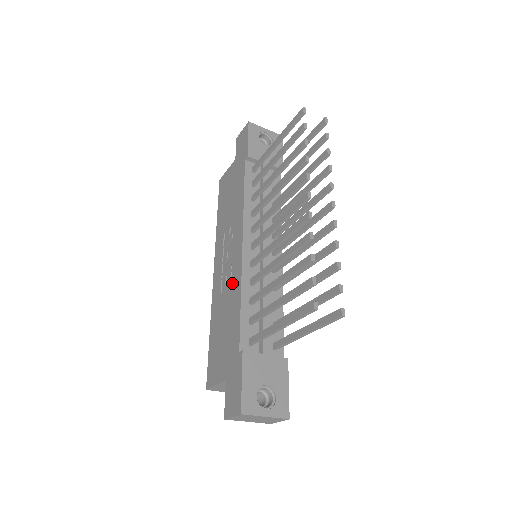
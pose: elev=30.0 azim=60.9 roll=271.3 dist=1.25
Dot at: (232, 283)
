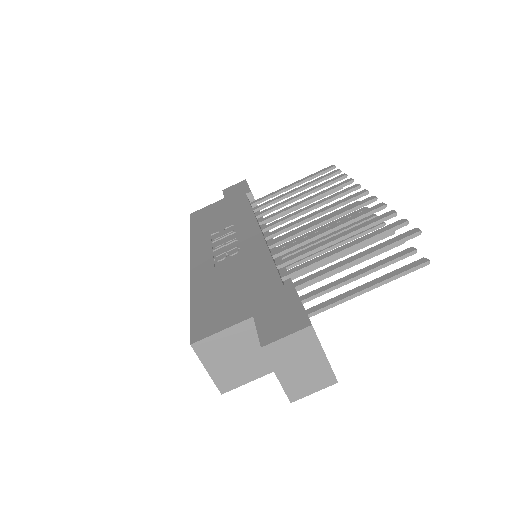
Dot at: (245, 252)
